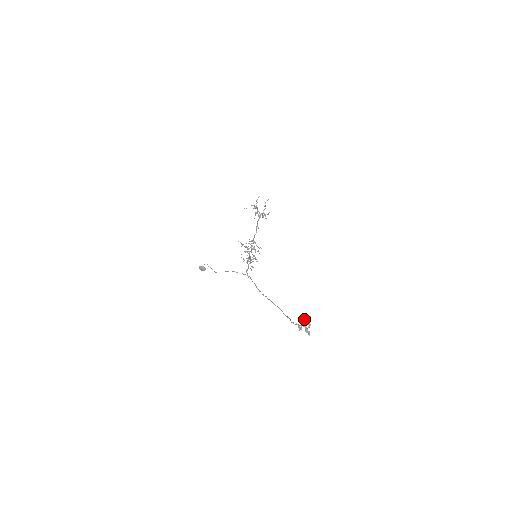
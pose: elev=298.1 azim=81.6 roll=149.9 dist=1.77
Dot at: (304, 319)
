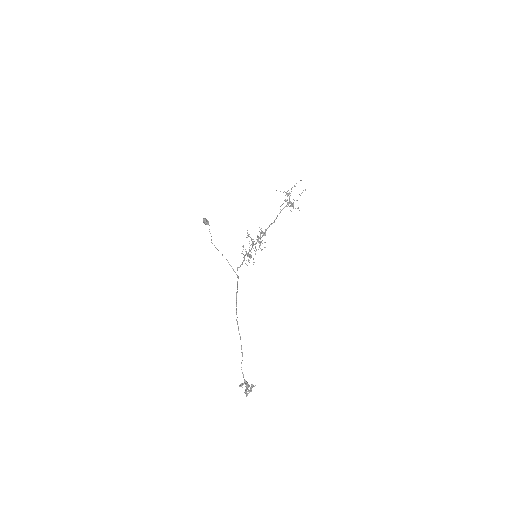
Dot at: (248, 386)
